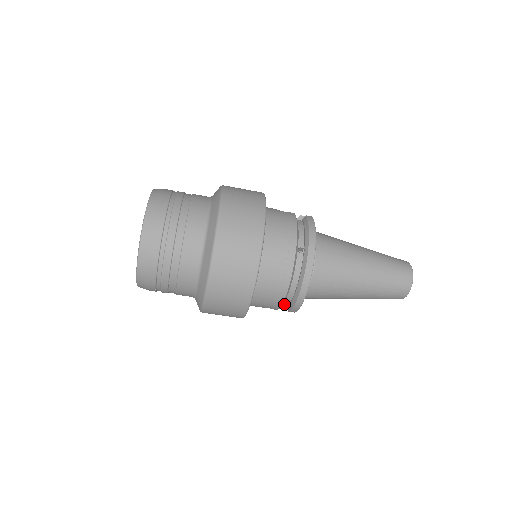
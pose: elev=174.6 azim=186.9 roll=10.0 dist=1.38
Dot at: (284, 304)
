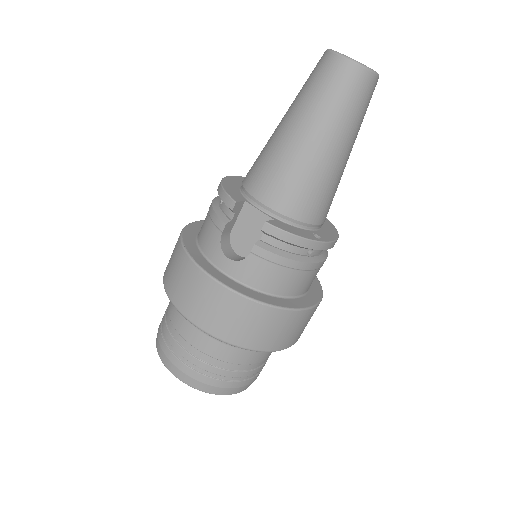
Dot at: occluded
